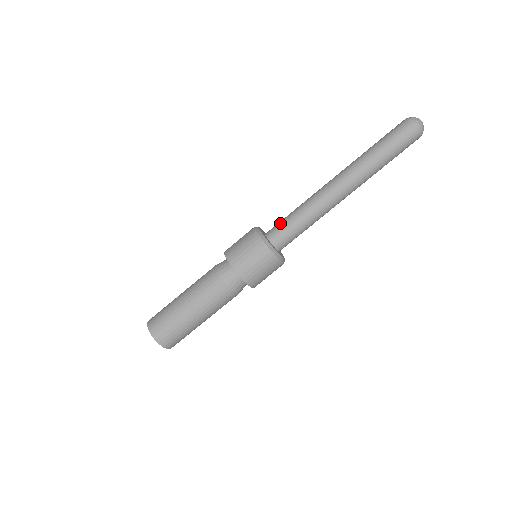
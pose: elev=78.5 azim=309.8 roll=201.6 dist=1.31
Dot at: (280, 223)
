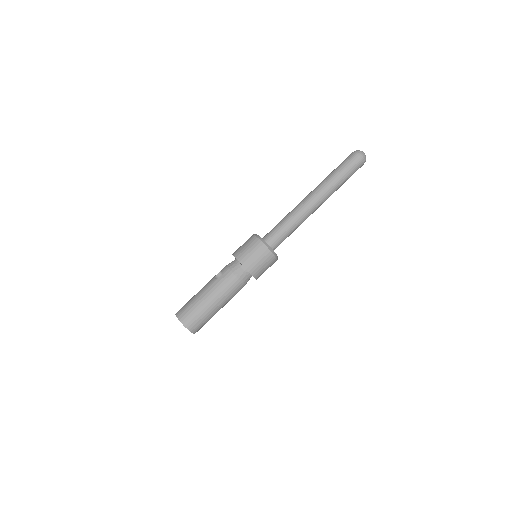
Dot at: (276, 233)
